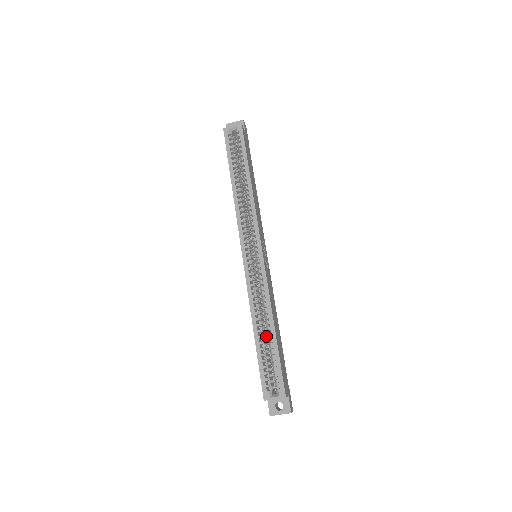
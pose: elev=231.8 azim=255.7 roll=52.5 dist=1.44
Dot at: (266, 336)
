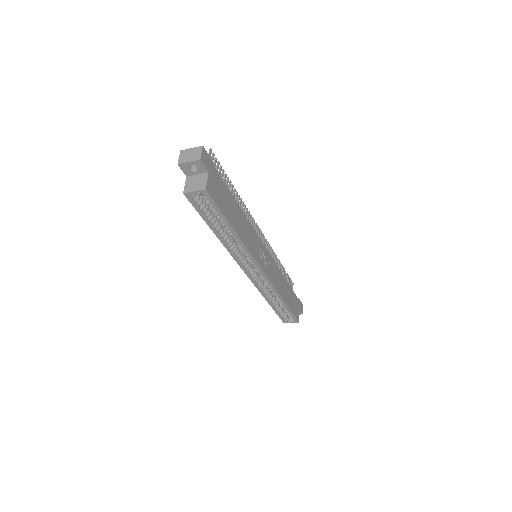
Dot at: occluded
